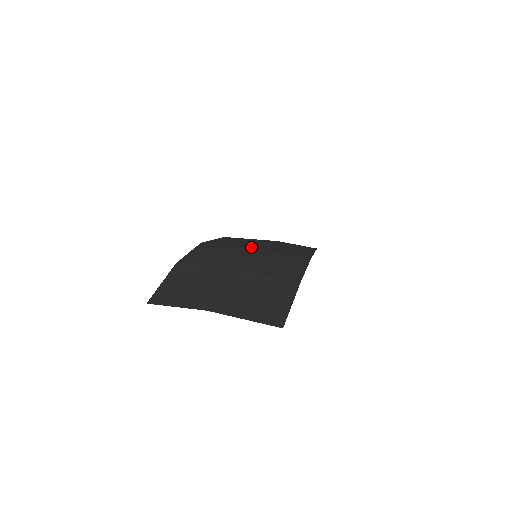
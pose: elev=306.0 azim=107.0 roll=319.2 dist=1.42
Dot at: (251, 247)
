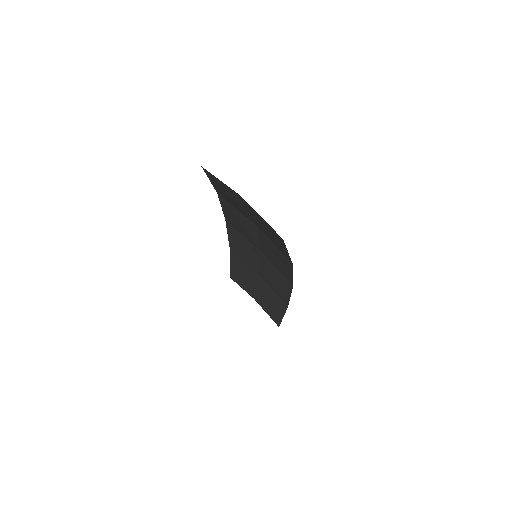
Dot at: (257, 248)
